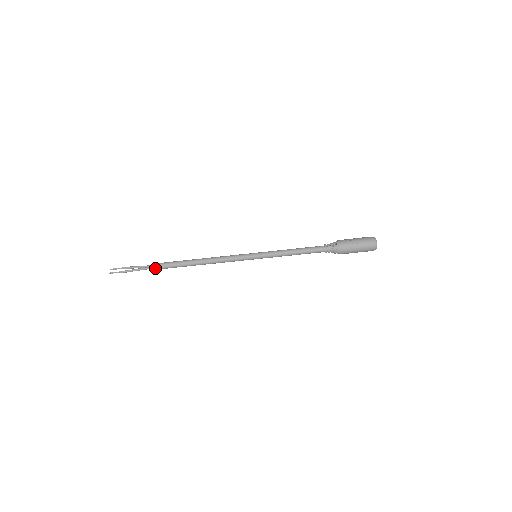
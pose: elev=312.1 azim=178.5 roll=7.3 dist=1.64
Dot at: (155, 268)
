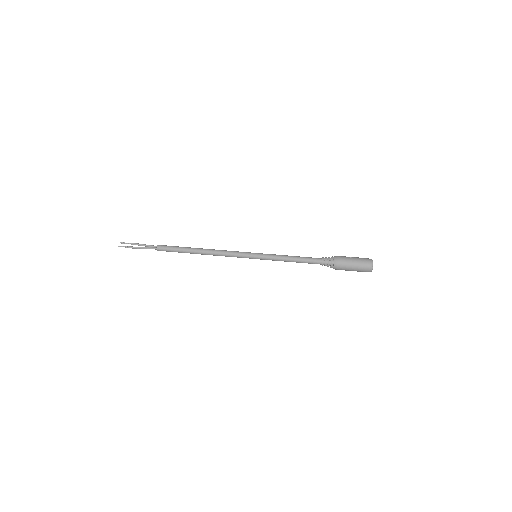
Dot at: (160, 250)
